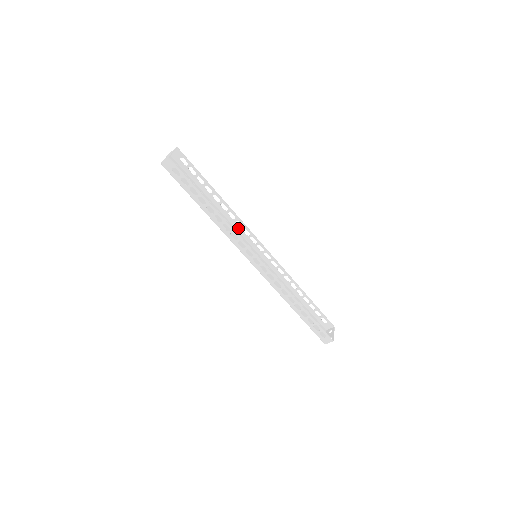
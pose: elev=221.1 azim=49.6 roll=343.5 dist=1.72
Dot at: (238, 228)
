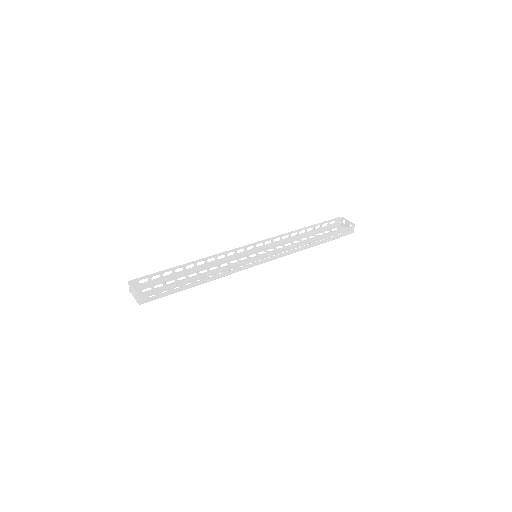
Dot at: (224, 260)
